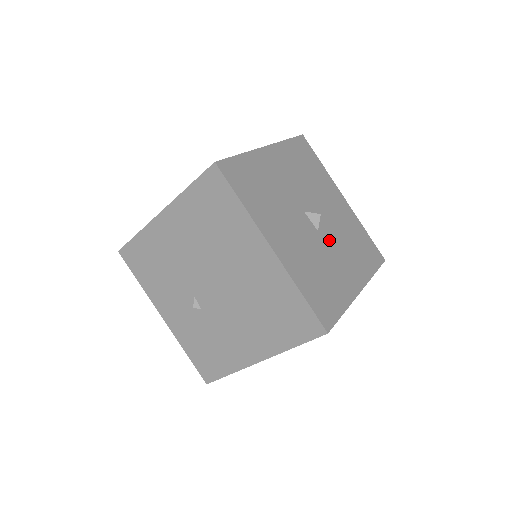
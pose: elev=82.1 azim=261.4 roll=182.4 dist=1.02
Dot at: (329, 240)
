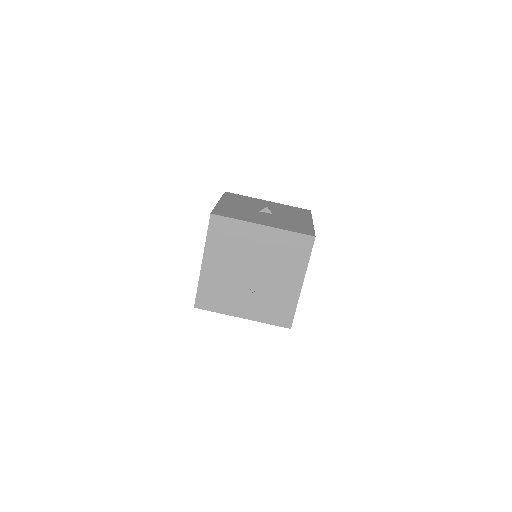
Dot at: (280, 215)
